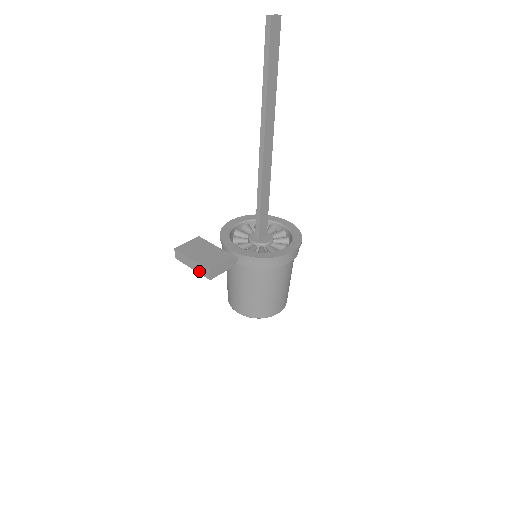
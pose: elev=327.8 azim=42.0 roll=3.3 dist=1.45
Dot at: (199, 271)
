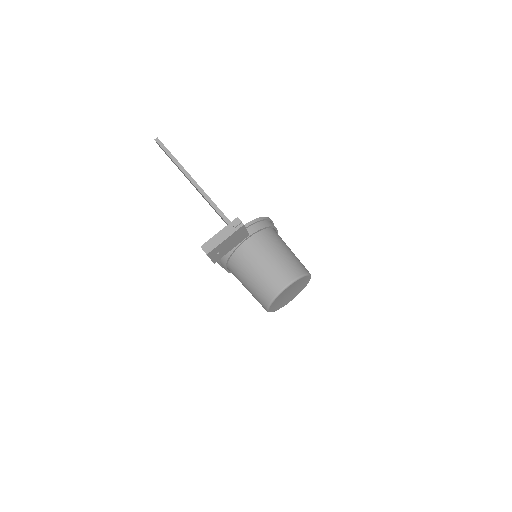
Dot at: (231, 231)
